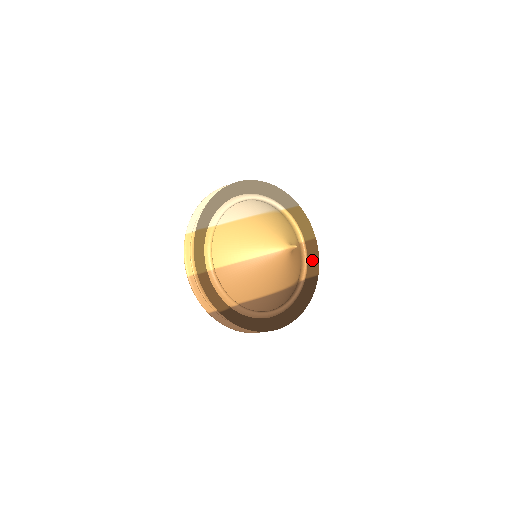
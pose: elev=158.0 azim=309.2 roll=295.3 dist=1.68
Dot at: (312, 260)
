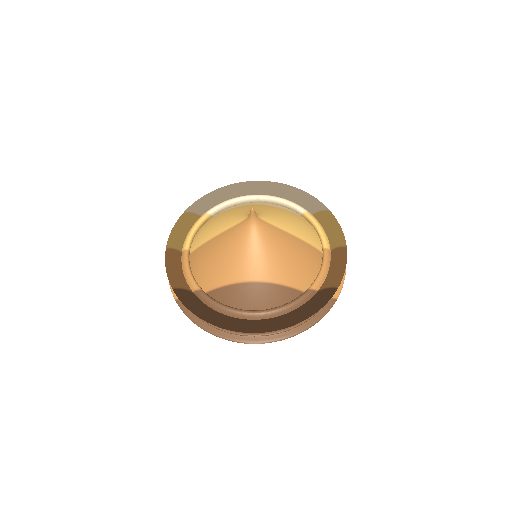
Dot at: (333, 270)
